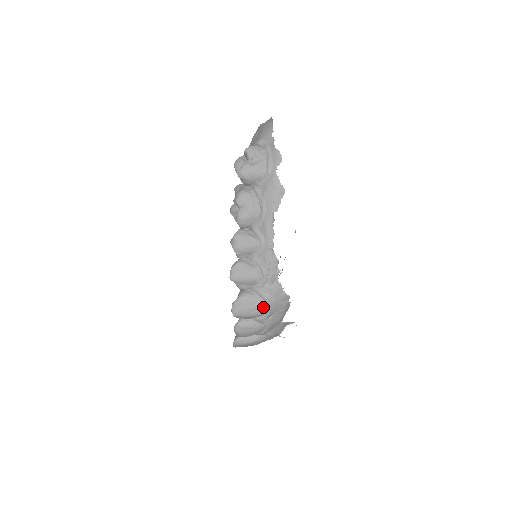
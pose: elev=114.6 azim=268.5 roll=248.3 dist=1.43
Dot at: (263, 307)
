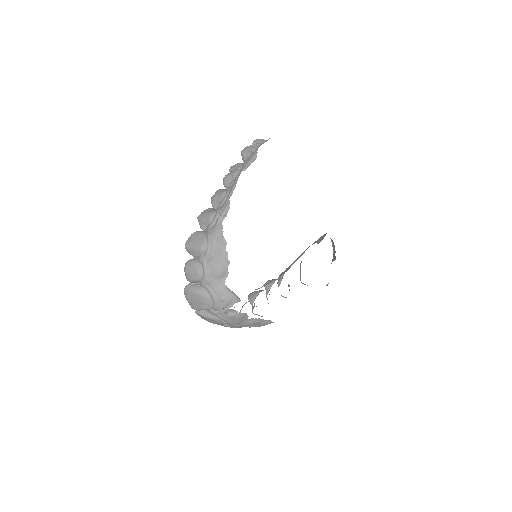
Dot at: (203, 242)
